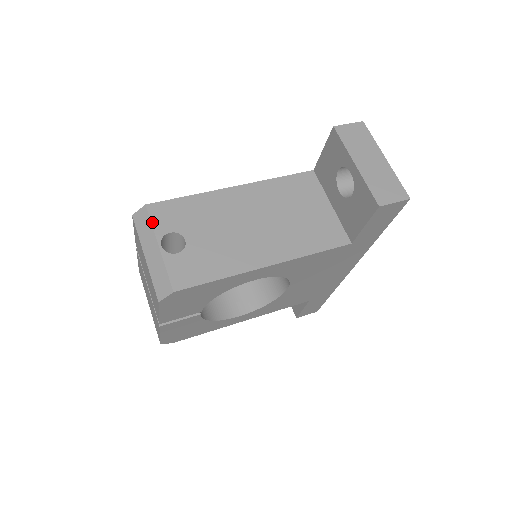
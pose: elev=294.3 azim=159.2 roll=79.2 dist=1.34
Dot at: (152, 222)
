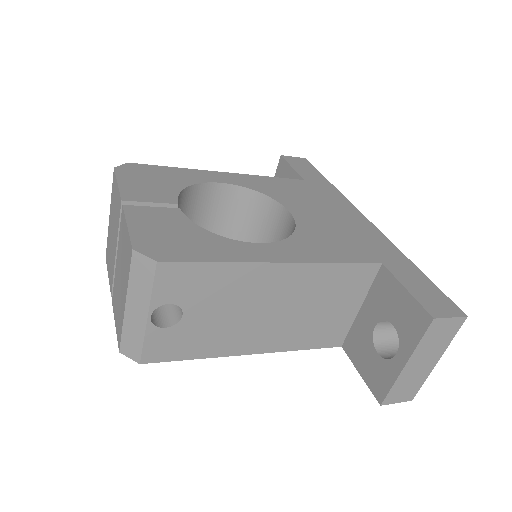
Dot at: (154, 287)
